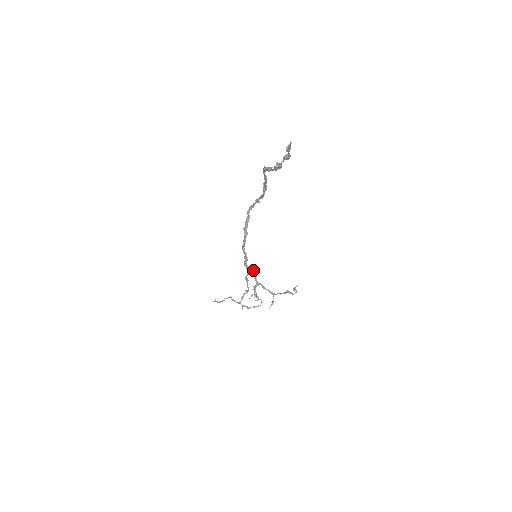
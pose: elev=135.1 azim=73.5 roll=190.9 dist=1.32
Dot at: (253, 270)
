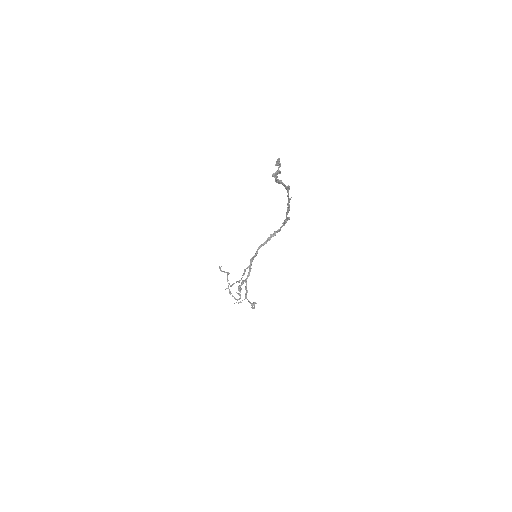
Dot at: (251, 268)
